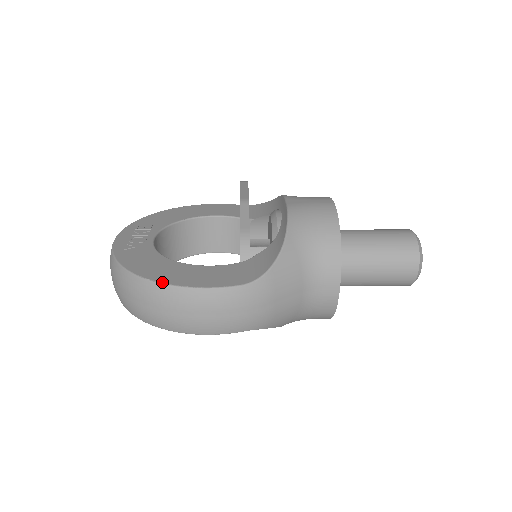
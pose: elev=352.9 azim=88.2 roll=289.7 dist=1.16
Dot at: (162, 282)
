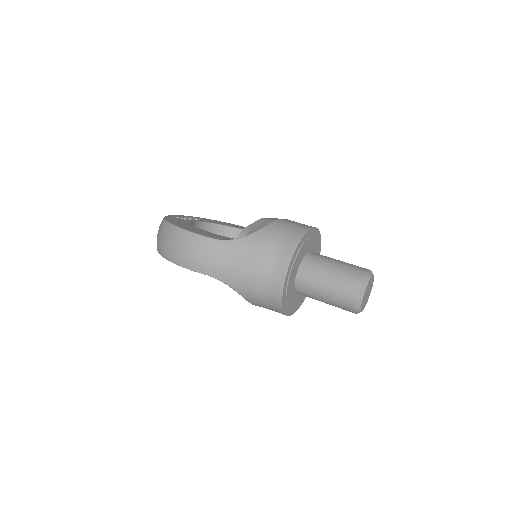
Dot at: (175, 225)
